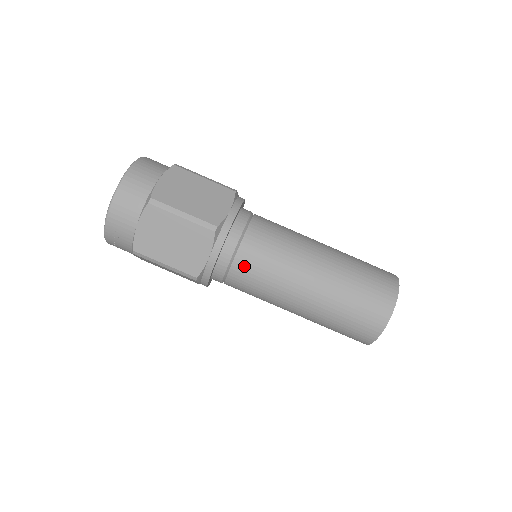
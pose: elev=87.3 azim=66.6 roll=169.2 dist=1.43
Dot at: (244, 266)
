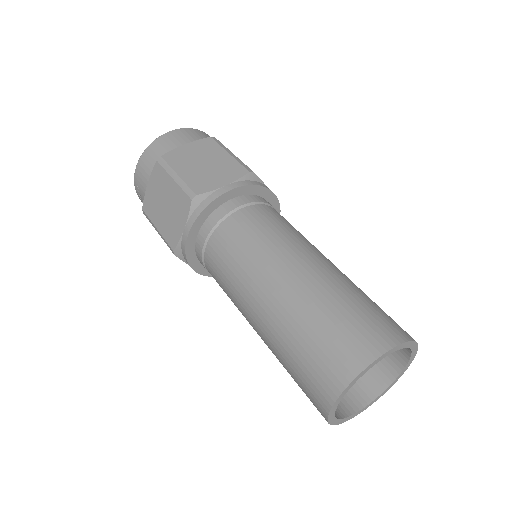
Dot at: (215, 251)
